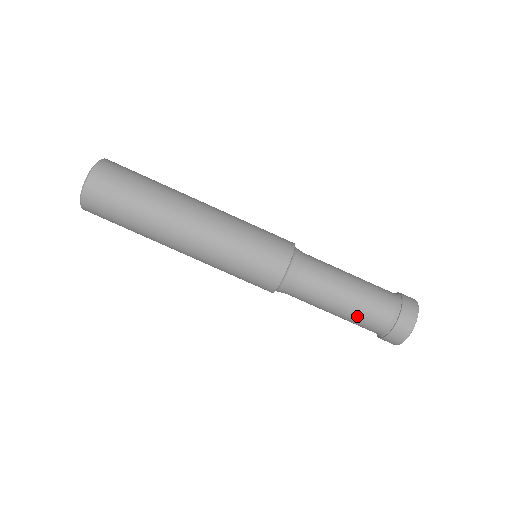
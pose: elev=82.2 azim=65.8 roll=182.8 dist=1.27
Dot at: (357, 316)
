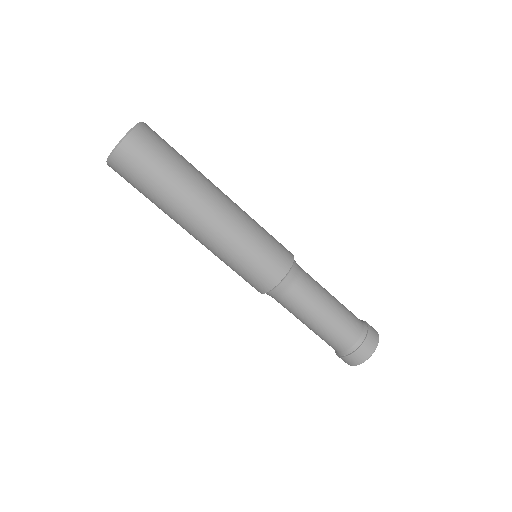
Dot at: (326, 335)
